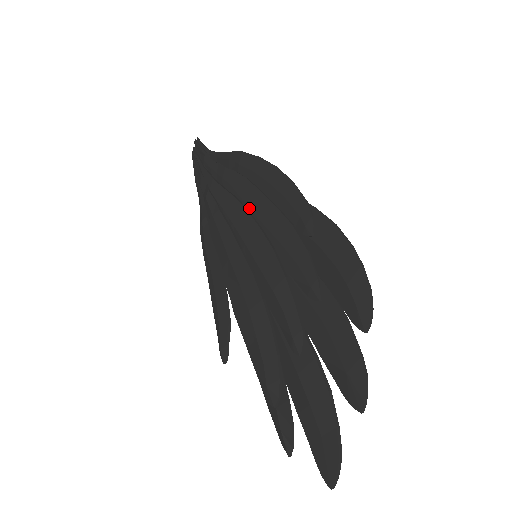
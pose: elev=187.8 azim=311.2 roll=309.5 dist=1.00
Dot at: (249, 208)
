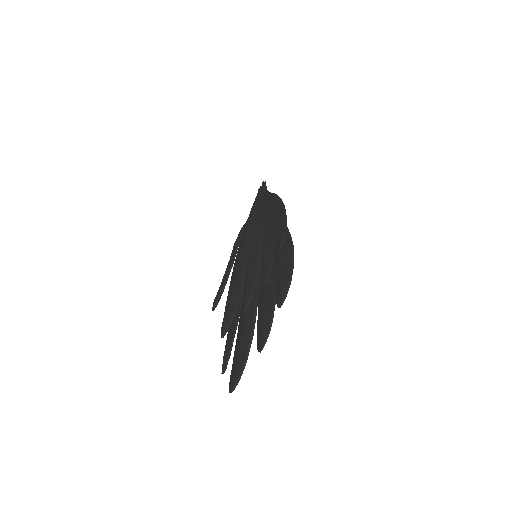
Dot at: (263, 227)
